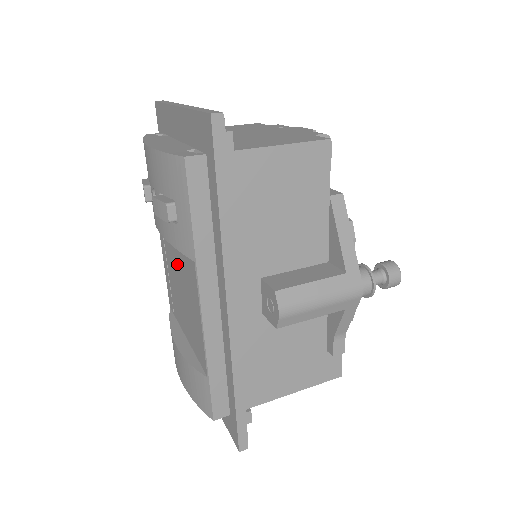
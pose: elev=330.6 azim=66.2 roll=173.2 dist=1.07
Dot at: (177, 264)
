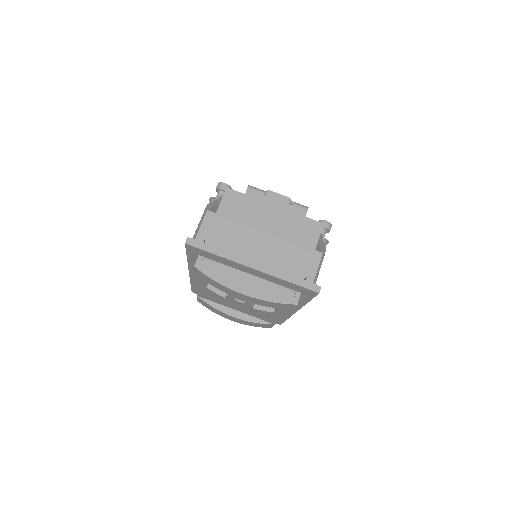
Dot at: occluded
